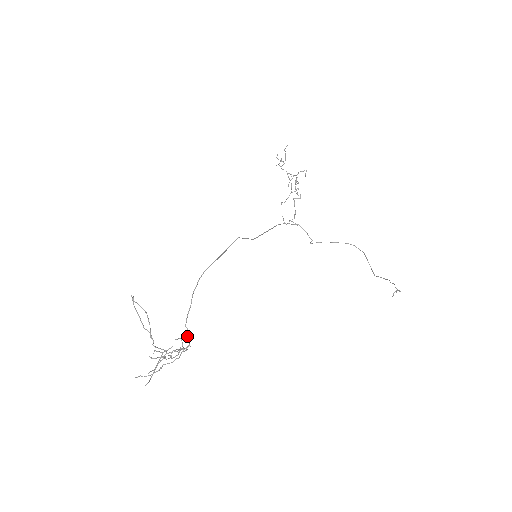
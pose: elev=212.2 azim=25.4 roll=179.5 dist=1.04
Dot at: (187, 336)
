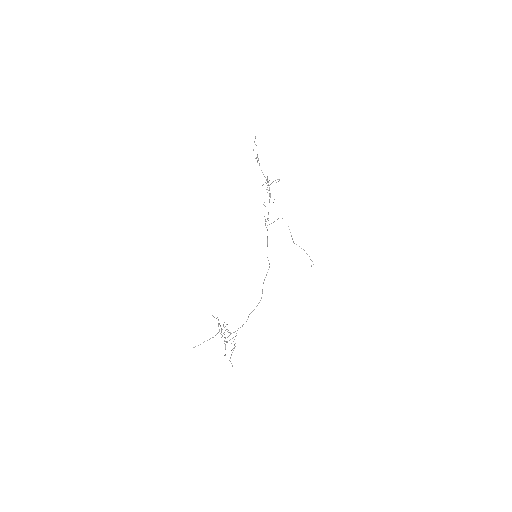
Dot at: occluded
